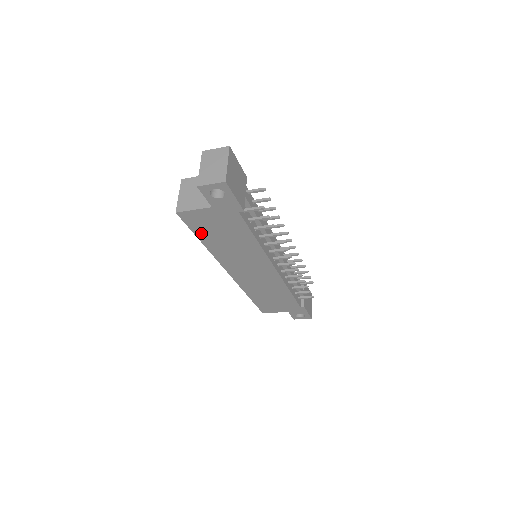
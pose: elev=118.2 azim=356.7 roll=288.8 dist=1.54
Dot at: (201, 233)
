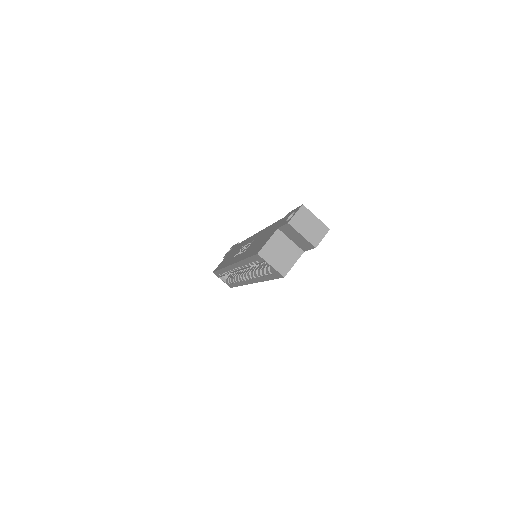
Dot at: occluded
